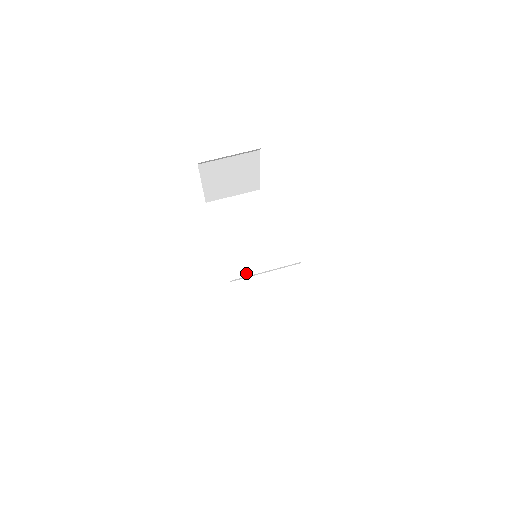
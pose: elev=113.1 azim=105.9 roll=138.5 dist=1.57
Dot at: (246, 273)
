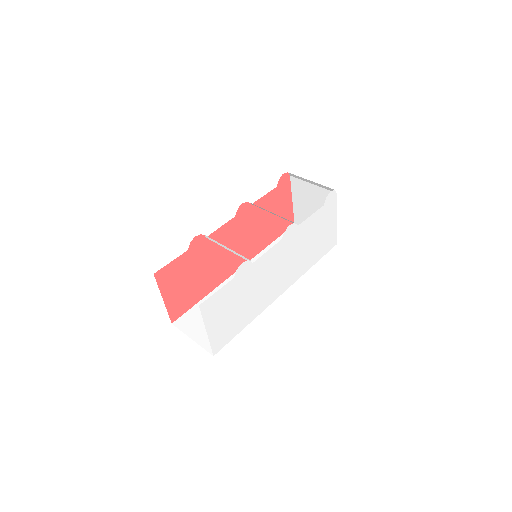
Dot at: occluded
